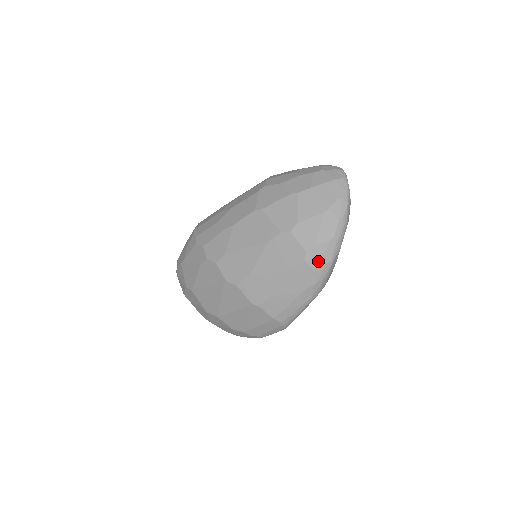
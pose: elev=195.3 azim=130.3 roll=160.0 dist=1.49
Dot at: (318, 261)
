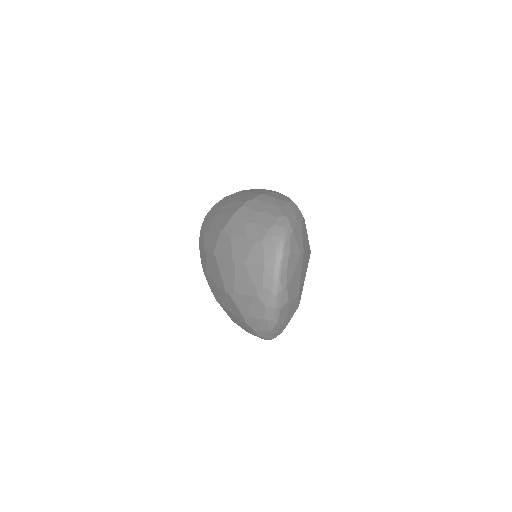
Dot at: (256, 327)
